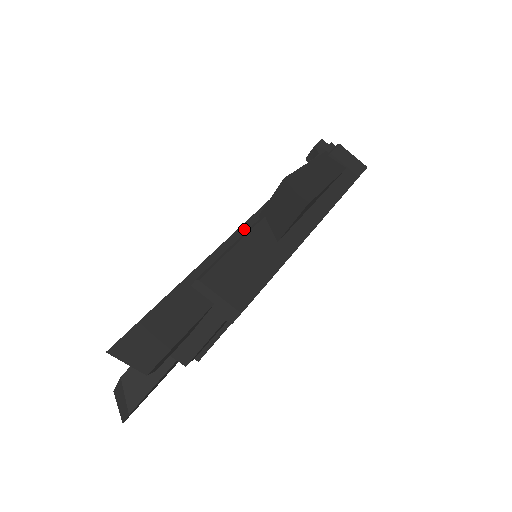
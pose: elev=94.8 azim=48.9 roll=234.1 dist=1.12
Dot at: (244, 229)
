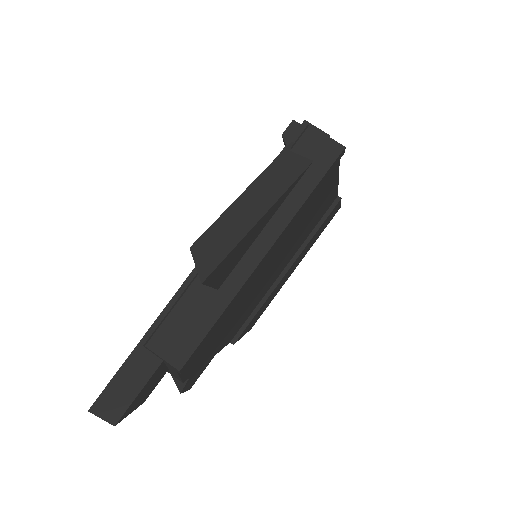
Dot at: (192, 278)
